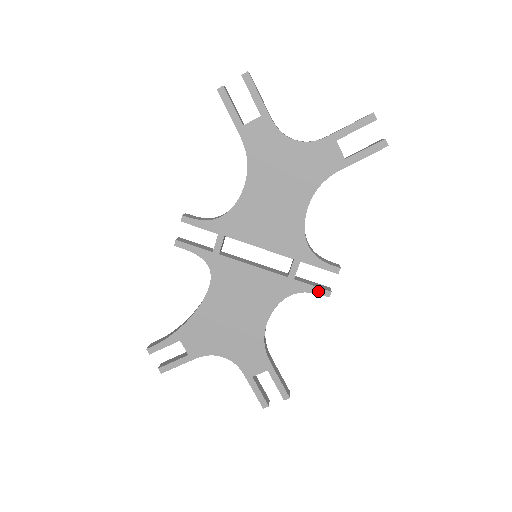
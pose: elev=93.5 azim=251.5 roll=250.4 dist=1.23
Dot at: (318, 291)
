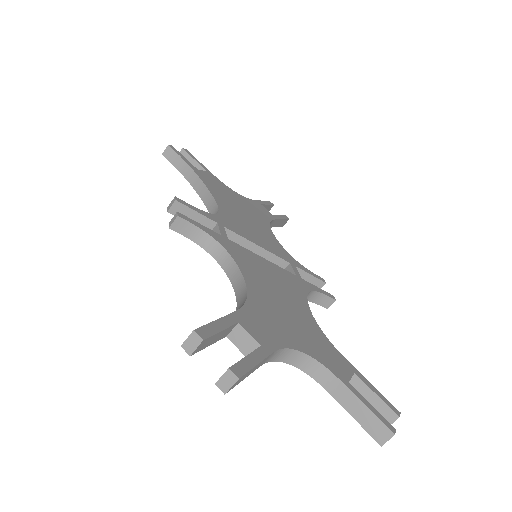
Dot at: occluded
